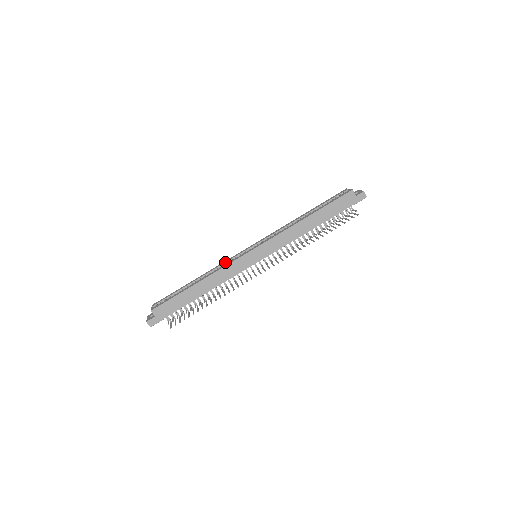
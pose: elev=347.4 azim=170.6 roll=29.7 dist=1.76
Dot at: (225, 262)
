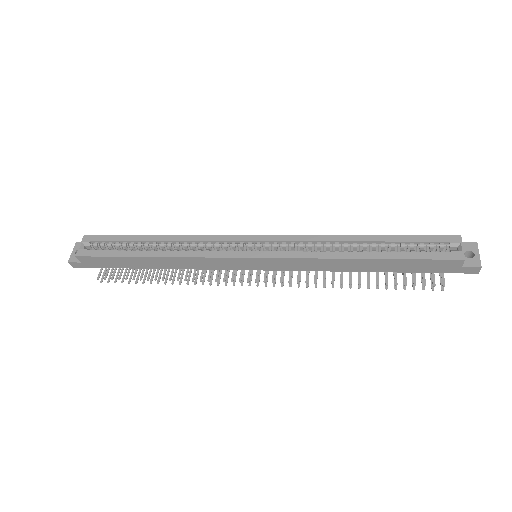
Dot at: (206, 241)
